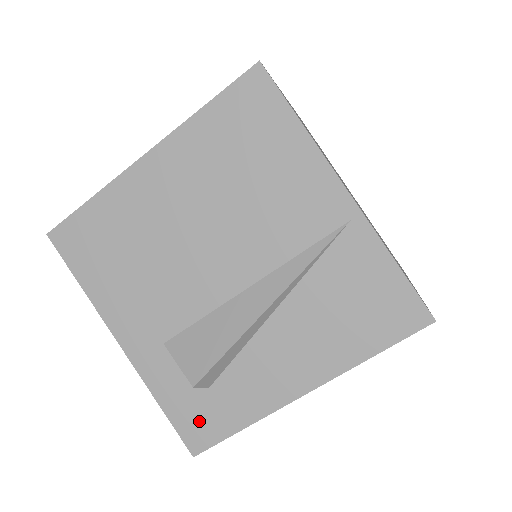
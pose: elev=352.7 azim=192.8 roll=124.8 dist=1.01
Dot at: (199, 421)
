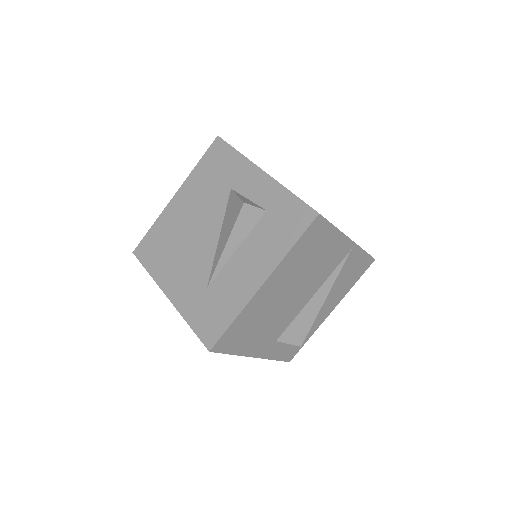
Dot at: (292, 351)
